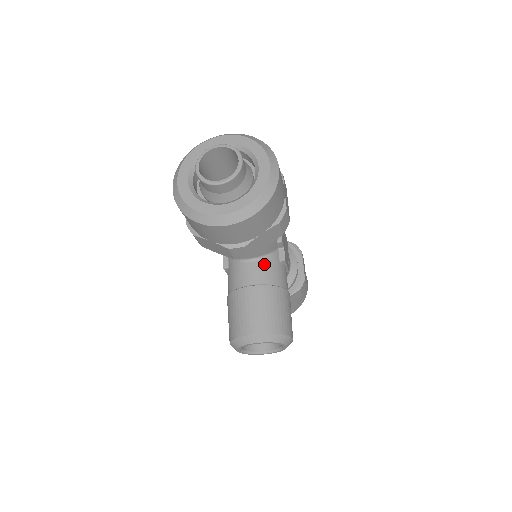
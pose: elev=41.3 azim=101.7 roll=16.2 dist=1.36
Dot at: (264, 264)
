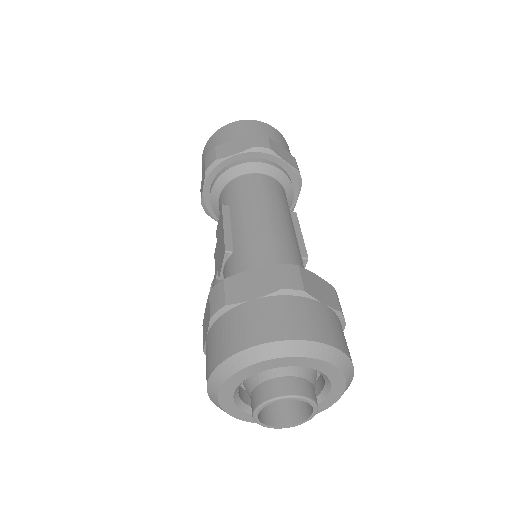
Dot at: occluded
